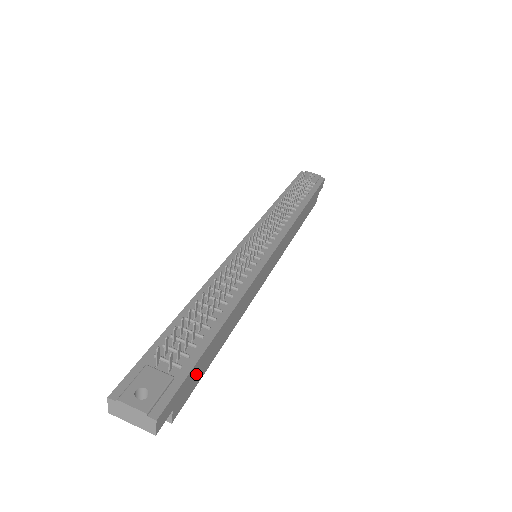
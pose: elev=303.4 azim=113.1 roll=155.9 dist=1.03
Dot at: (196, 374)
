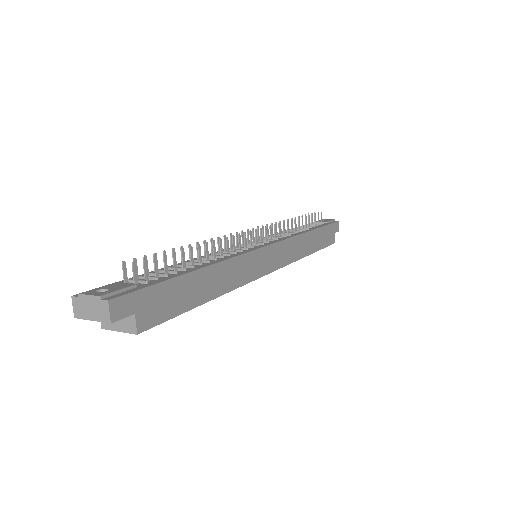
Dot at: (167, 299)
